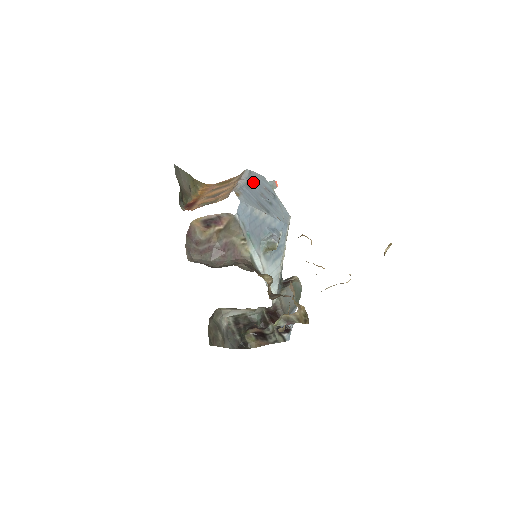
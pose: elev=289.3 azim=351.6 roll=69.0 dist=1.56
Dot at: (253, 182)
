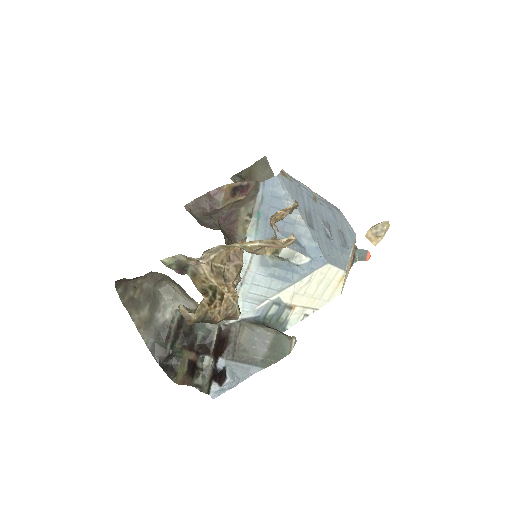
Dot at: (328, 209)
